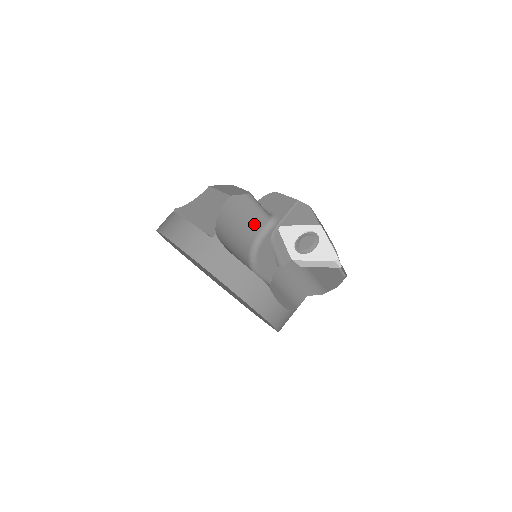
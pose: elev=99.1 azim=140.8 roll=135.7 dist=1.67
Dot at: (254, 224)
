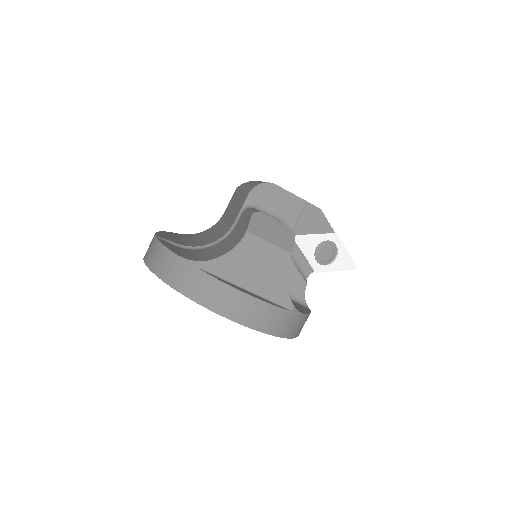
Dot at: occluded
